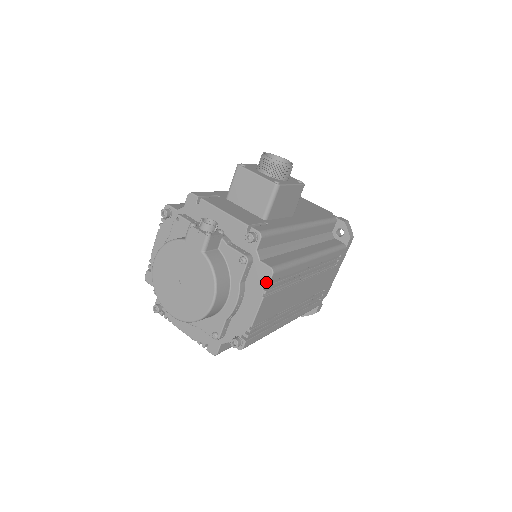
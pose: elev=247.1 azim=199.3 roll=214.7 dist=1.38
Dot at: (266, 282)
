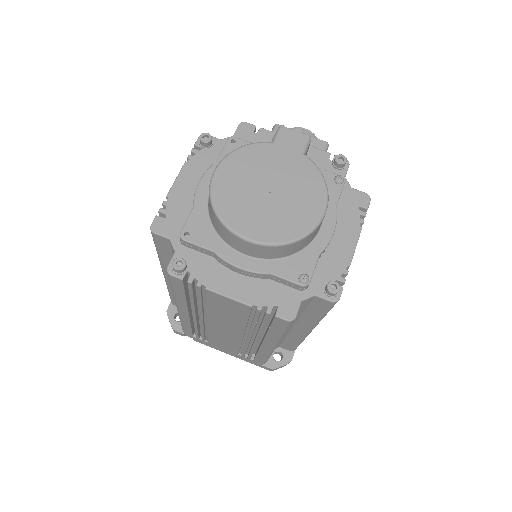
Dot at: (360, 212)
